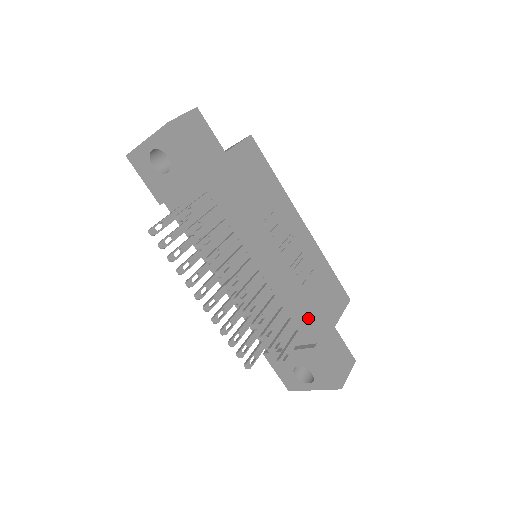
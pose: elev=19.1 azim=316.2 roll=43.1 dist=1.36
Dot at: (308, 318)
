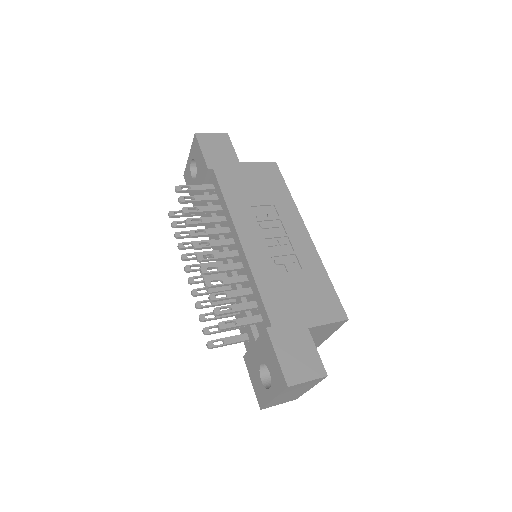
Dot at: (271, 301)
